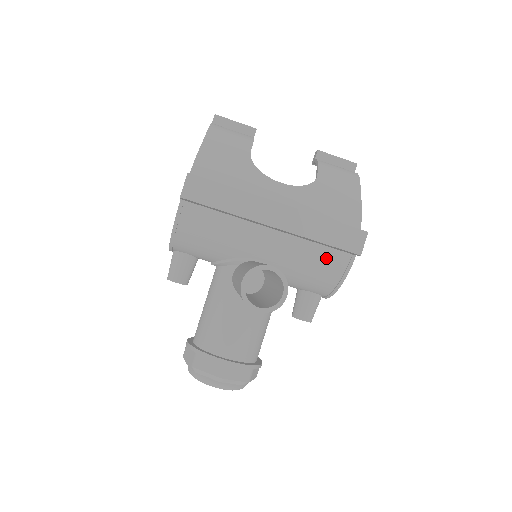
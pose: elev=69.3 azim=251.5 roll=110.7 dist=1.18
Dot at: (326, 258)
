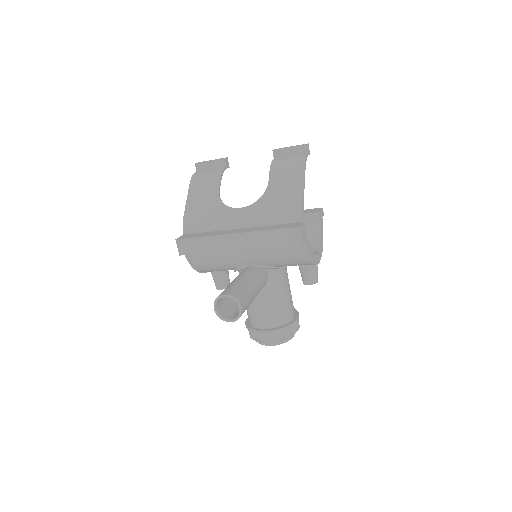
Dot at: (287, 250)
